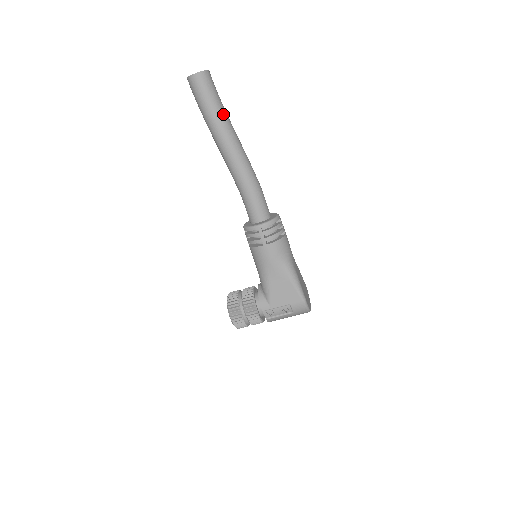
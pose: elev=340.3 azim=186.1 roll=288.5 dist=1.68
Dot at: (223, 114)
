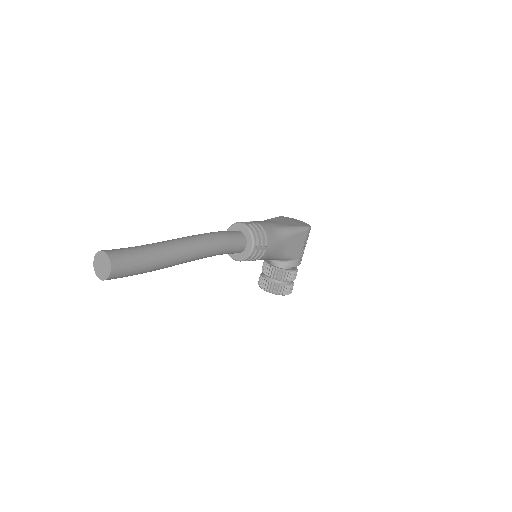
Dot at: (155, 251)
